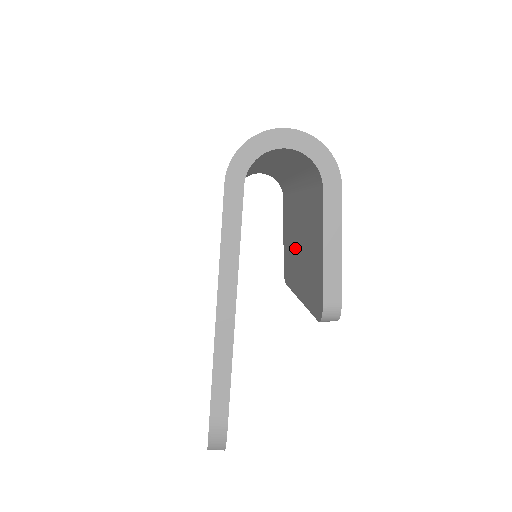
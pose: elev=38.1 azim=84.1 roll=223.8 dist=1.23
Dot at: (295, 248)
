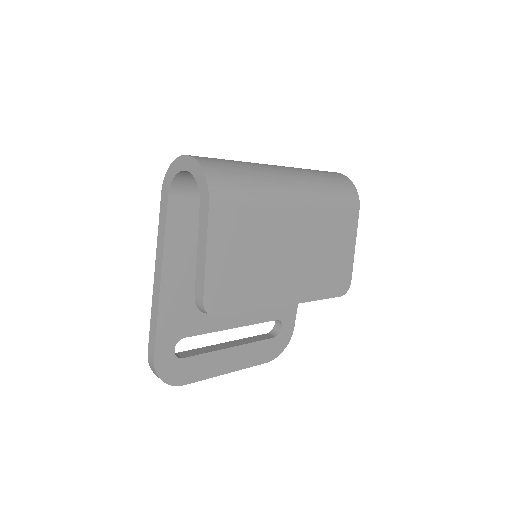
Dot at: occluded
